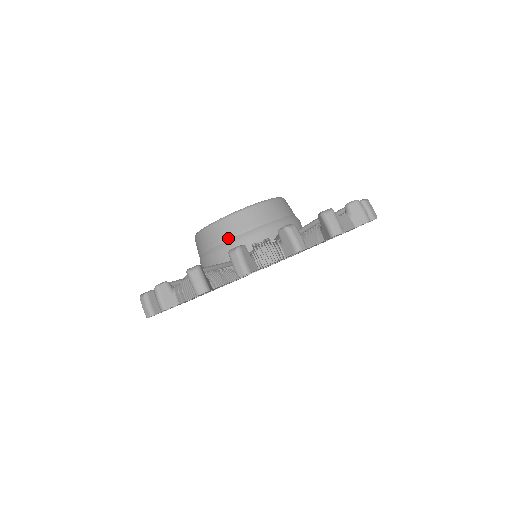
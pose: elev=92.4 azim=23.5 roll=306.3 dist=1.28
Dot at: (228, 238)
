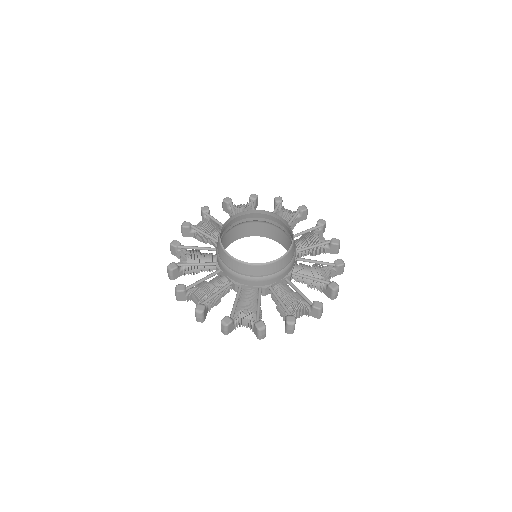
Dot at: (263, 276)
